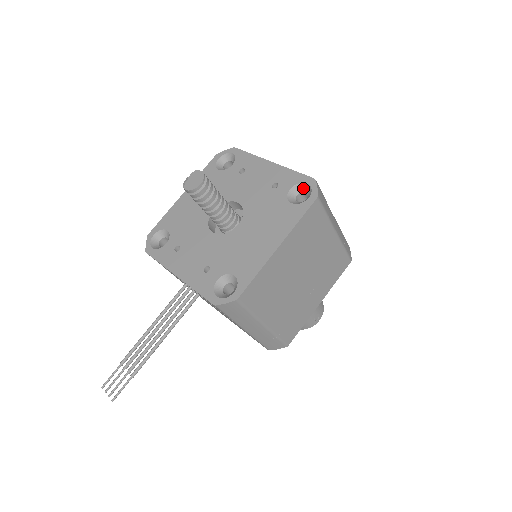
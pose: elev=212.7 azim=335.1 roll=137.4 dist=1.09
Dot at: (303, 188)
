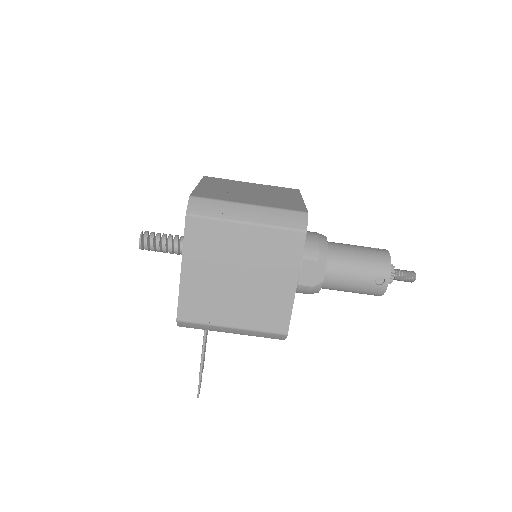
Dot at: occluded
